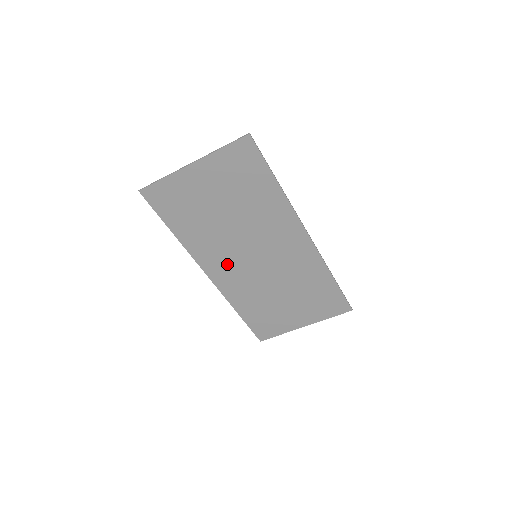
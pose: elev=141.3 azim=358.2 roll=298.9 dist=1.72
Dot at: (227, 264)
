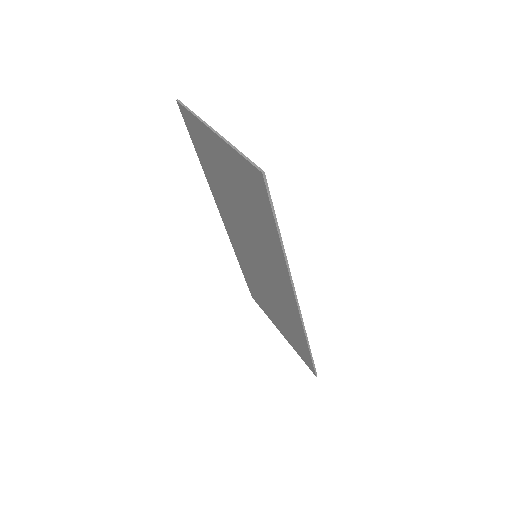
Dot at: (235, 232)
